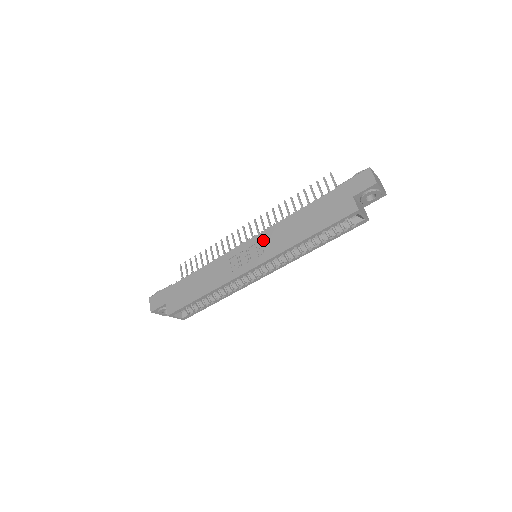
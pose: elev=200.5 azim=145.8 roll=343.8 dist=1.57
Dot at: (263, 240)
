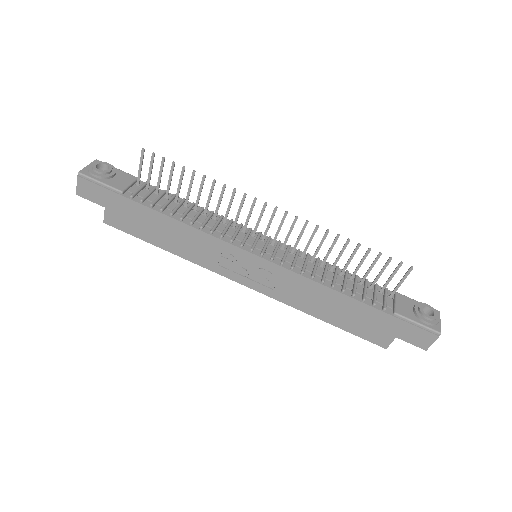
Dot at: (277, 274)
